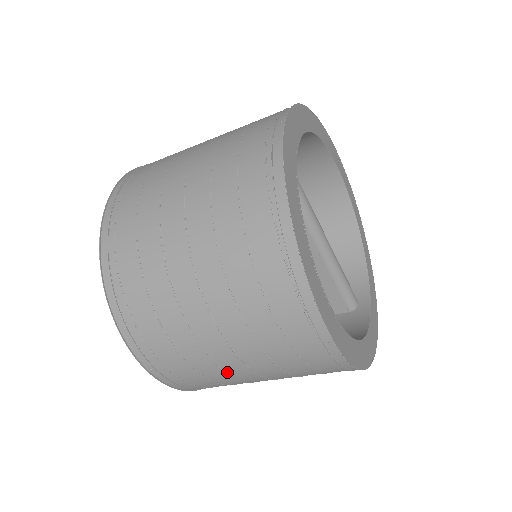
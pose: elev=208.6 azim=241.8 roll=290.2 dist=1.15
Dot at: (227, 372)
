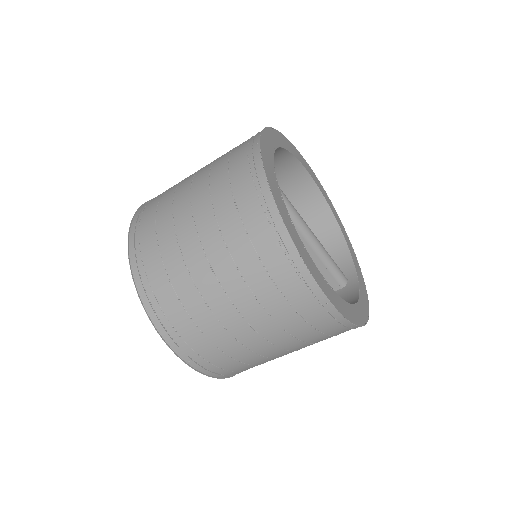
Dot at: (251, 350)
